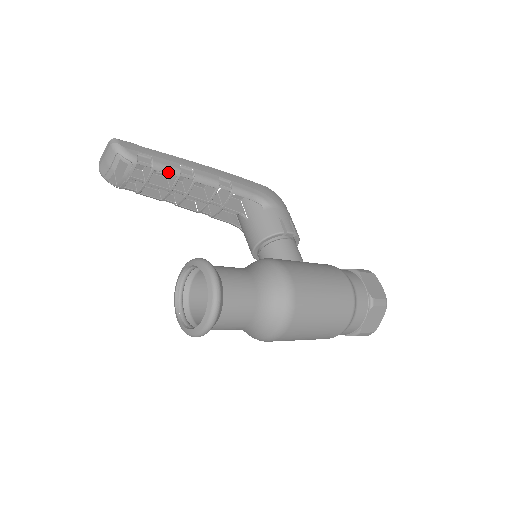
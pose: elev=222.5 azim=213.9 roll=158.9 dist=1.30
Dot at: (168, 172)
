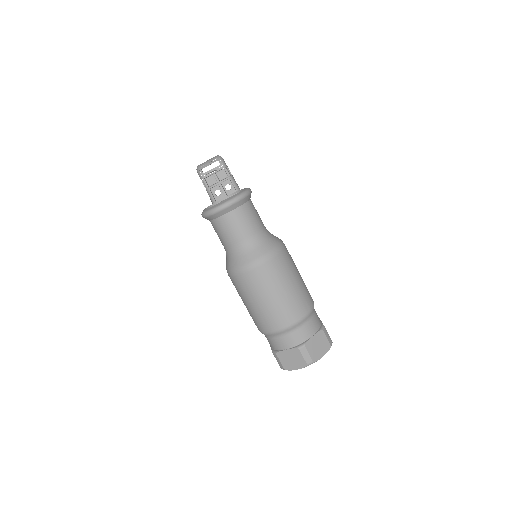
Dot at: (235, 186)
